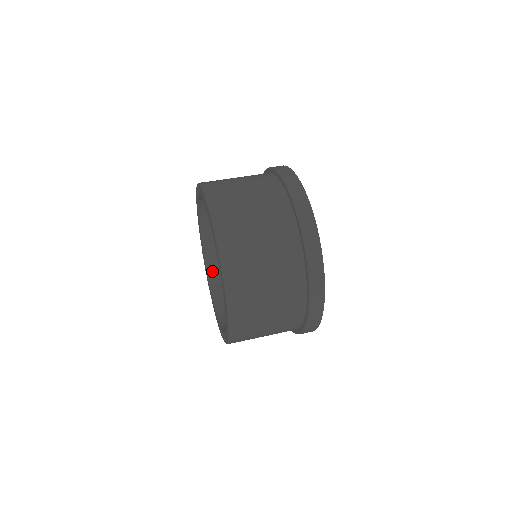
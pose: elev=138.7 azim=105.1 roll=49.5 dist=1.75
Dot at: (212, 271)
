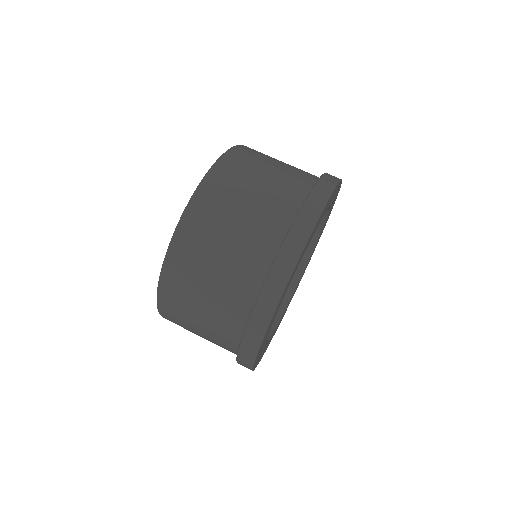
Dot at: occluded
